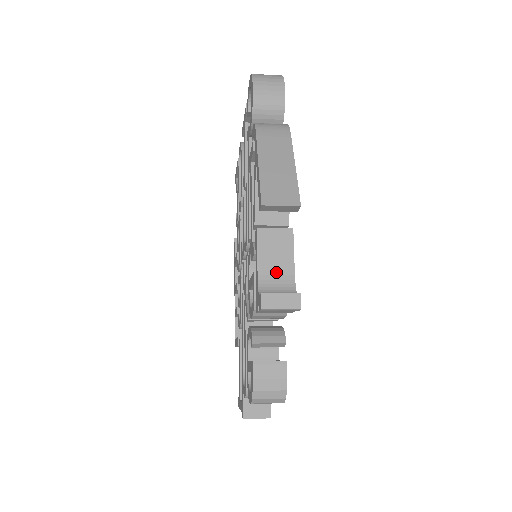
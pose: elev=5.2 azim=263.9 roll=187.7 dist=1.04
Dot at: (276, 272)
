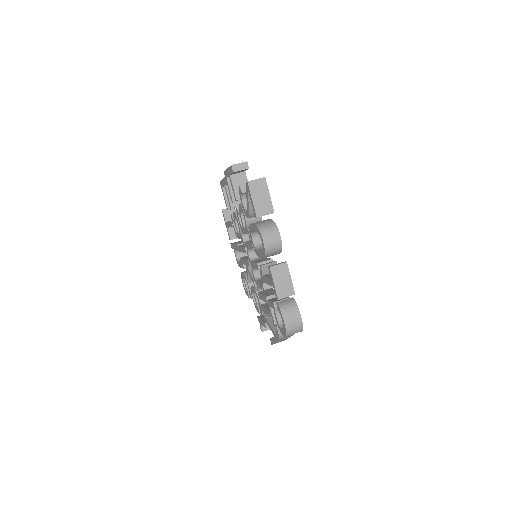
Dot at: occluded
